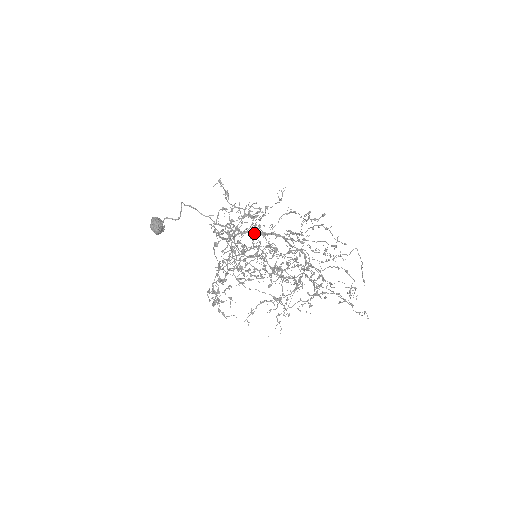
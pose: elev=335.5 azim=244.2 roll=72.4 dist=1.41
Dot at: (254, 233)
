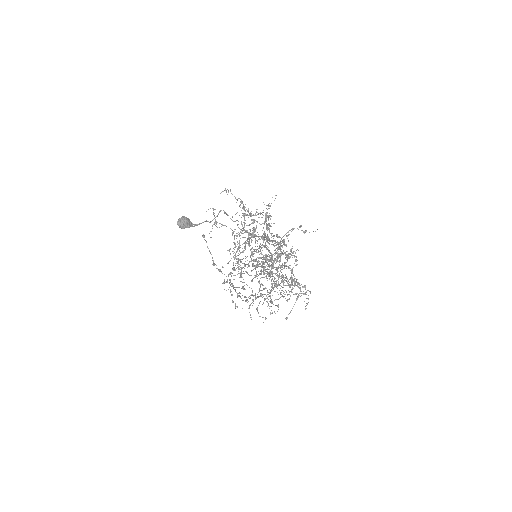
Dot at: occluded
